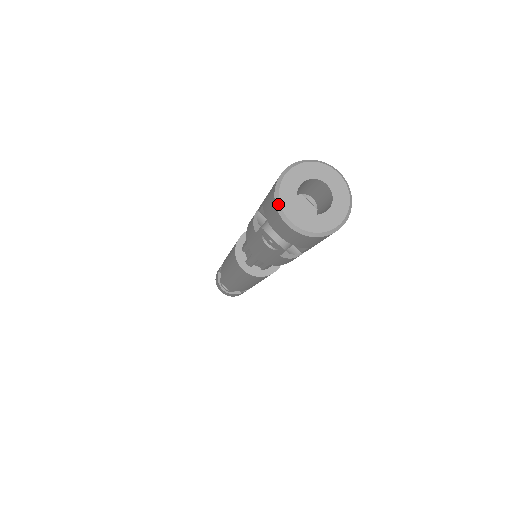
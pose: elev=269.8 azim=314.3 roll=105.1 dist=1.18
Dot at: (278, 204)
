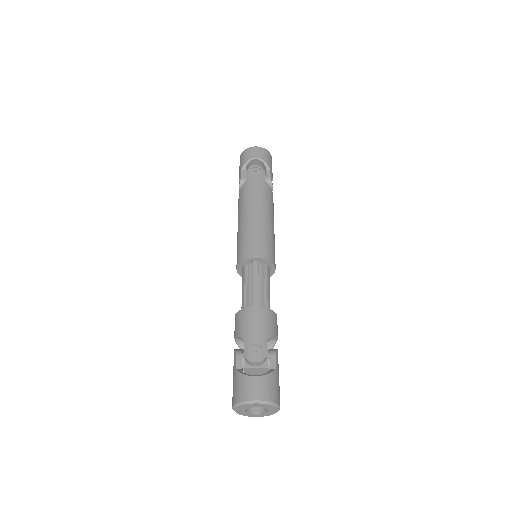
Dot at: (245, 415)
